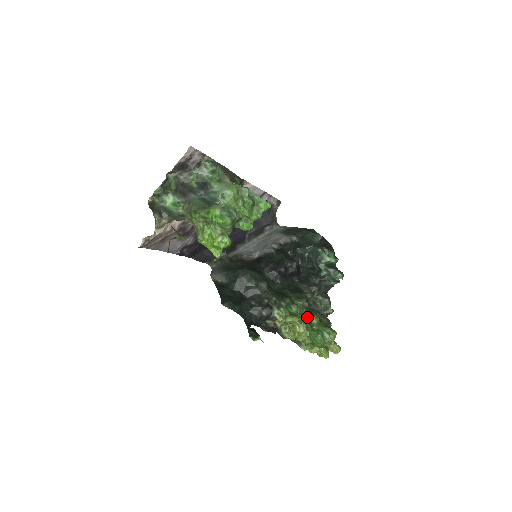
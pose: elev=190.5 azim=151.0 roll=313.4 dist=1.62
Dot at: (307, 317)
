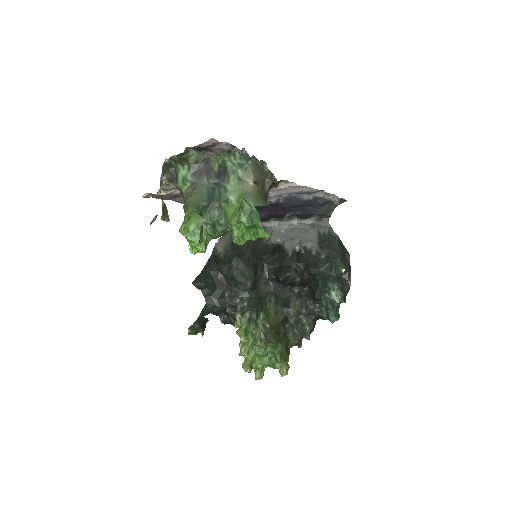
Dot at: (258, 341)
